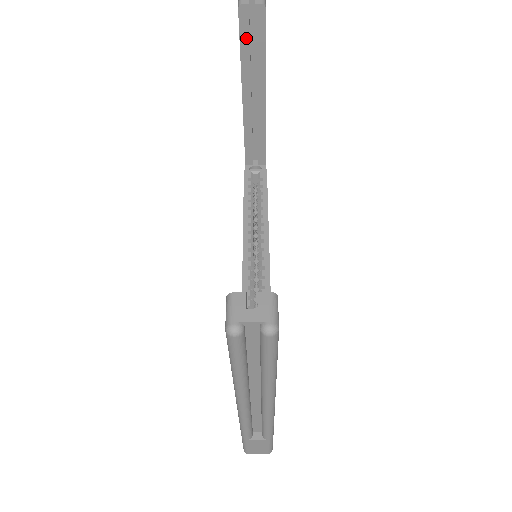
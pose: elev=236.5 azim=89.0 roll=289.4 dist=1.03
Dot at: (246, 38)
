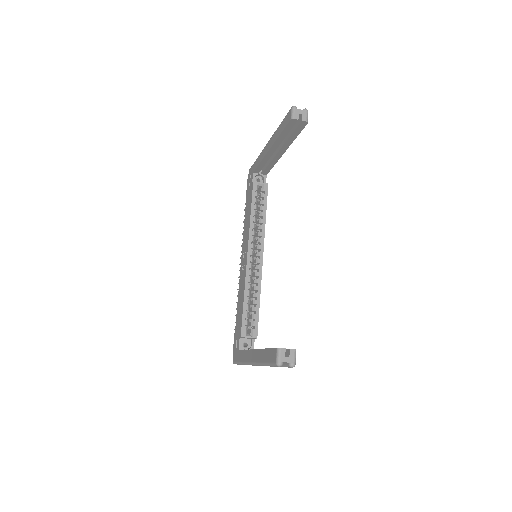
Dot at: (288, 130)
